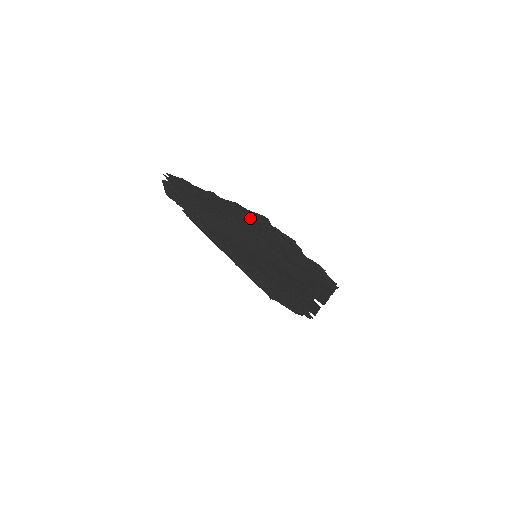
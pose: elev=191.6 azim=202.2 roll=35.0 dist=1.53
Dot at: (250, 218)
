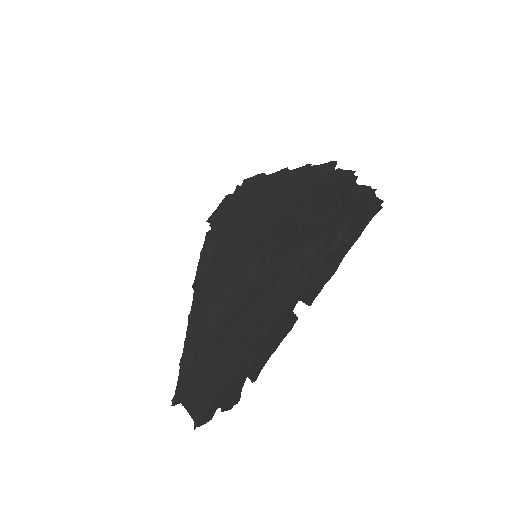
Dot at: (309, 179)
